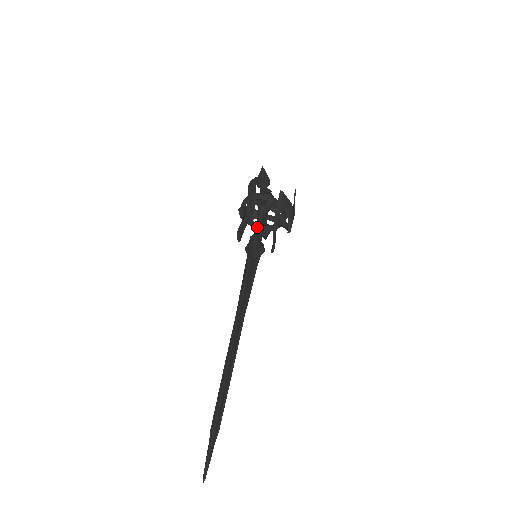
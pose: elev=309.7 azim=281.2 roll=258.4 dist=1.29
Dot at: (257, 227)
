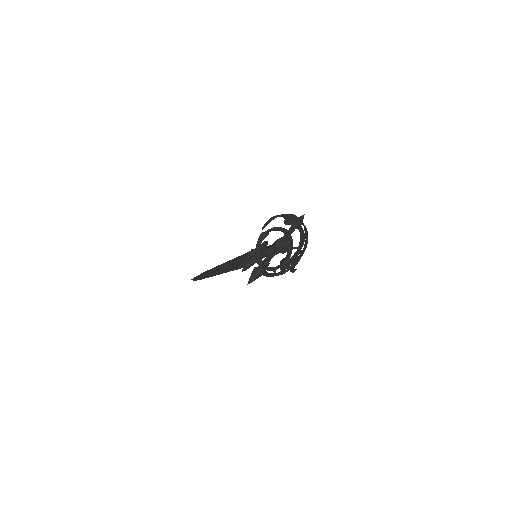
Dot at: occluded
